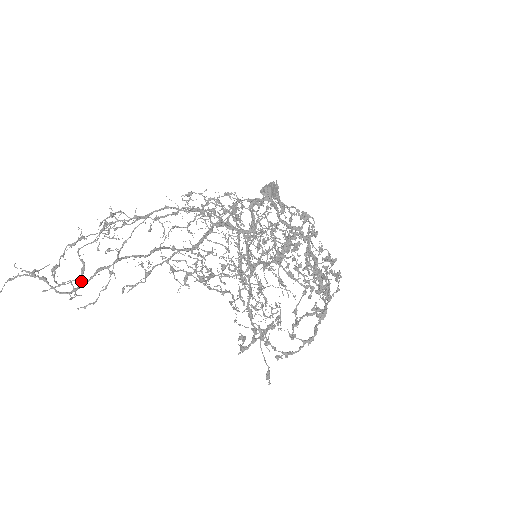
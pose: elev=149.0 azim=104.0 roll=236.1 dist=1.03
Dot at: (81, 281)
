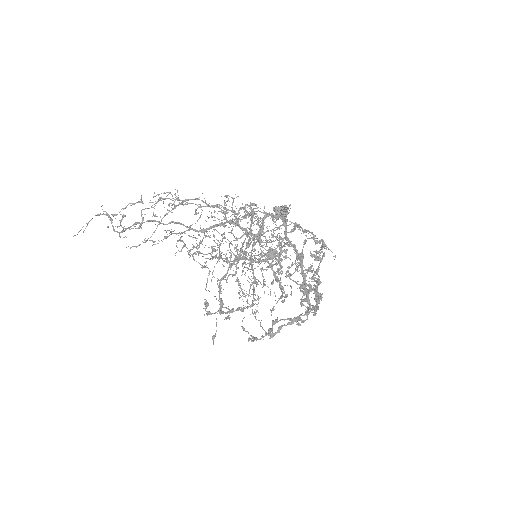
Dot at: occluded
